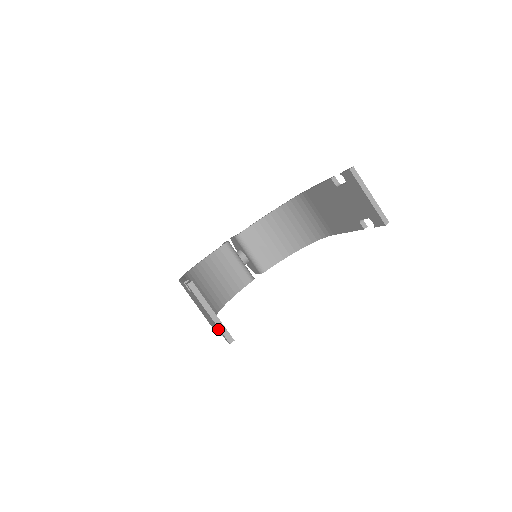
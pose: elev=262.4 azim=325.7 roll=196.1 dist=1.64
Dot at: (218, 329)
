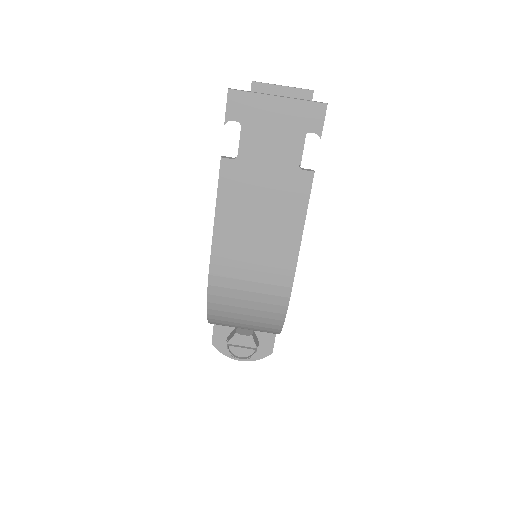
Dot at: (302, 128)
